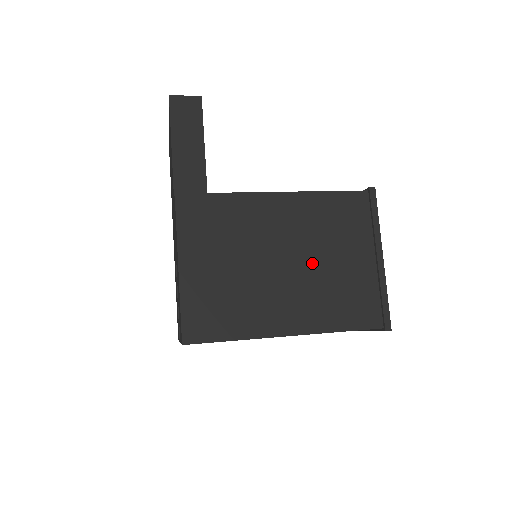
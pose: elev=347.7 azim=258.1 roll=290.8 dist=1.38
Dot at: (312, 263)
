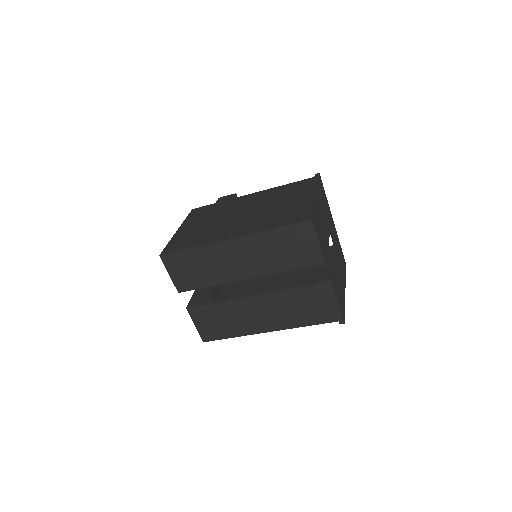
Dot at: (262, 210)
